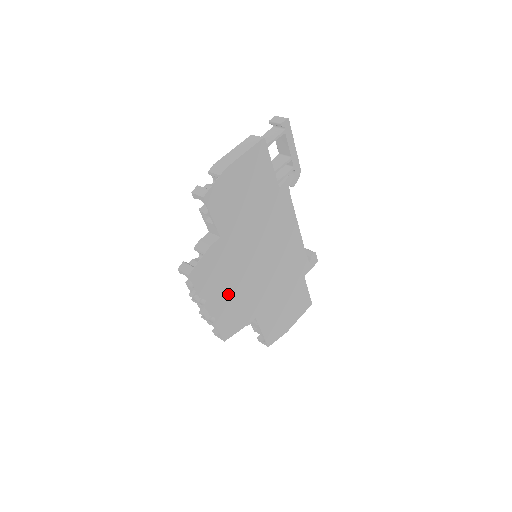
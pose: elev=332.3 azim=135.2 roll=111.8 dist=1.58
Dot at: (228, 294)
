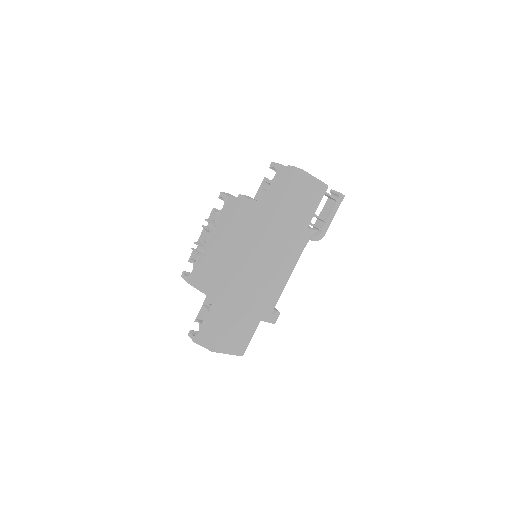
Dot at: (225, 249)
